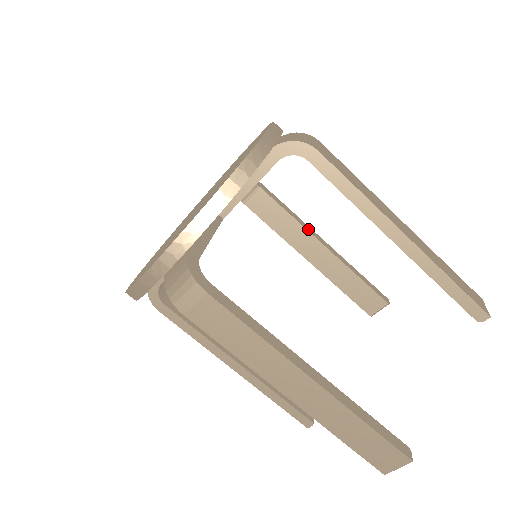
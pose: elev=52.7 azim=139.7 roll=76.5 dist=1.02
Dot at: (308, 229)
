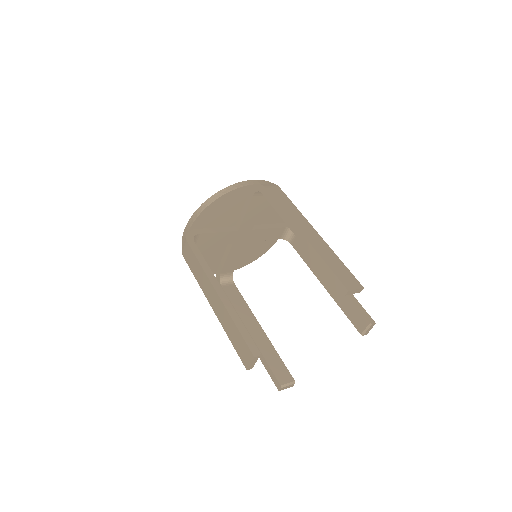
Dot at: occluded
